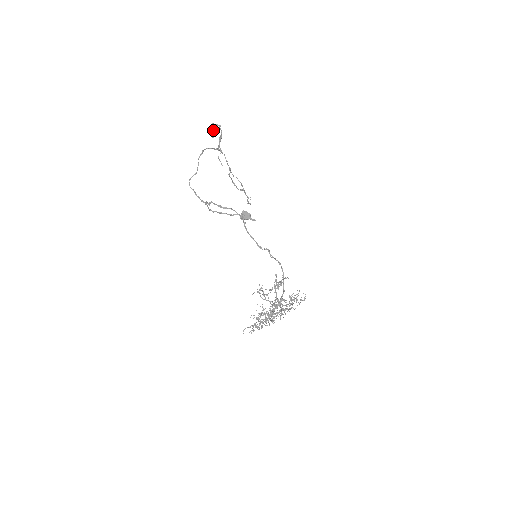
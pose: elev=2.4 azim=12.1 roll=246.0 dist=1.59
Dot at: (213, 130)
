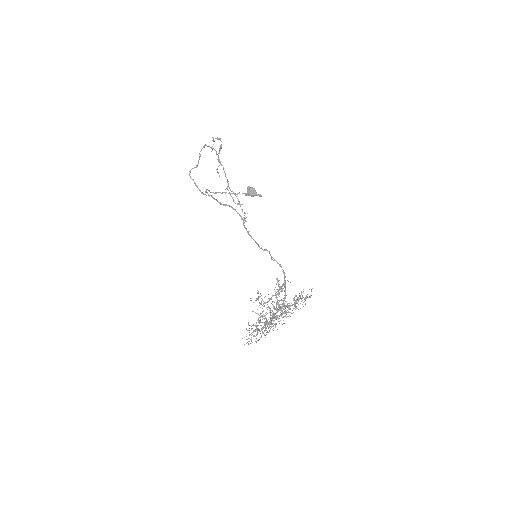
Dot at: (213, 144)
